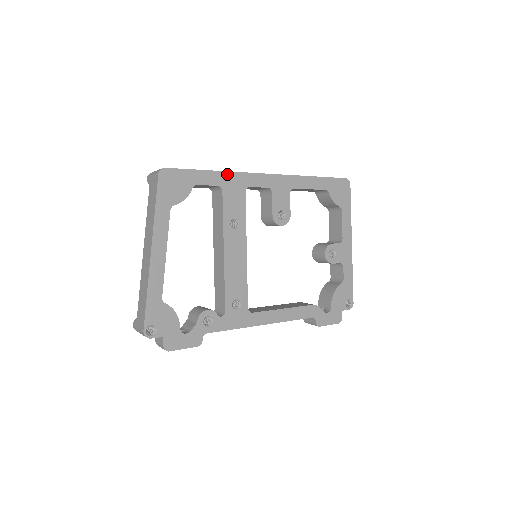
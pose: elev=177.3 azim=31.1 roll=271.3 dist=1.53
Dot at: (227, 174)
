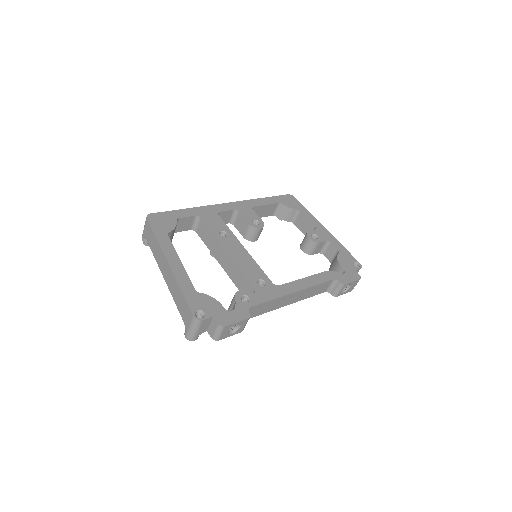
Dot at: (198, 208)
